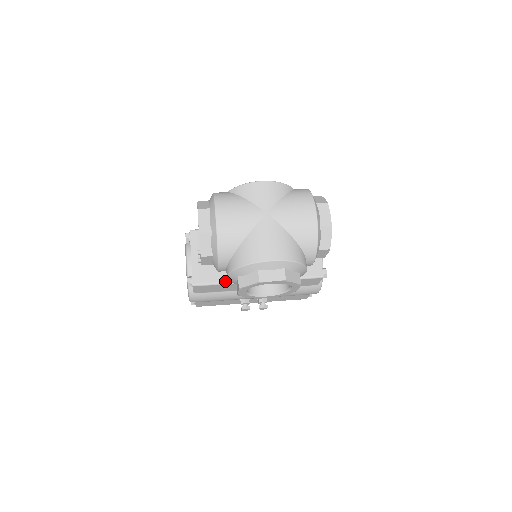
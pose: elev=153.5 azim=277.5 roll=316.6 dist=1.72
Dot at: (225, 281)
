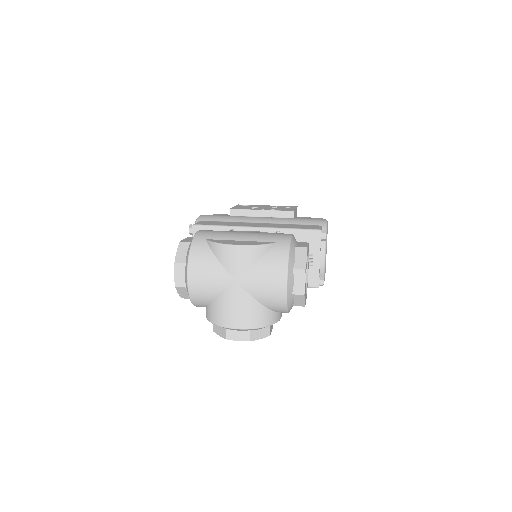
Dot at: occluded
